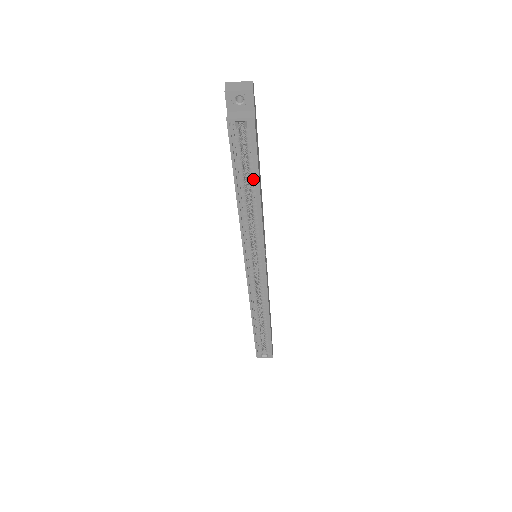
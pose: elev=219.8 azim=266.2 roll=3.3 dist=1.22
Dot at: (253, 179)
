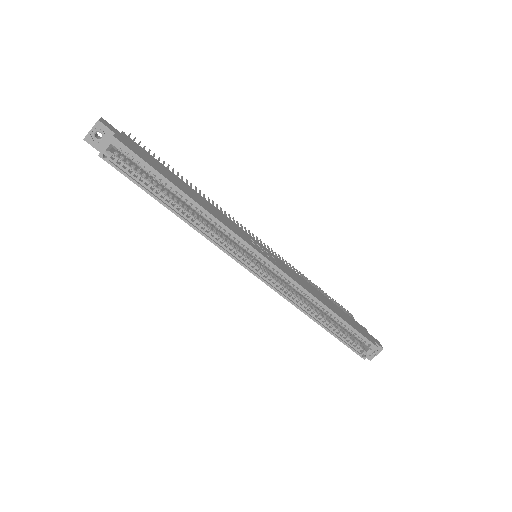
Dot at: (167, 185)
